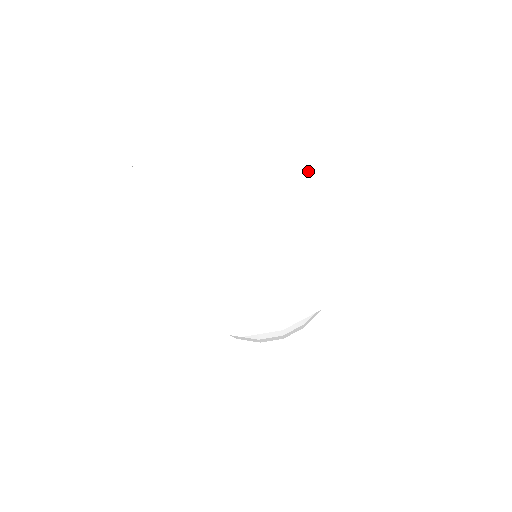
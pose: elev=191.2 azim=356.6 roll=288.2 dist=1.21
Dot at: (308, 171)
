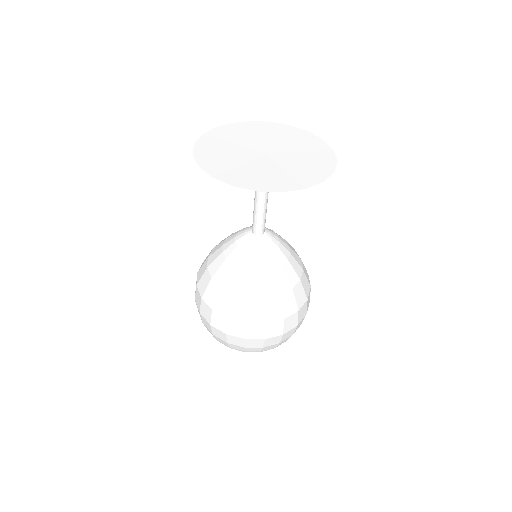
Dot at: (273, 133)
